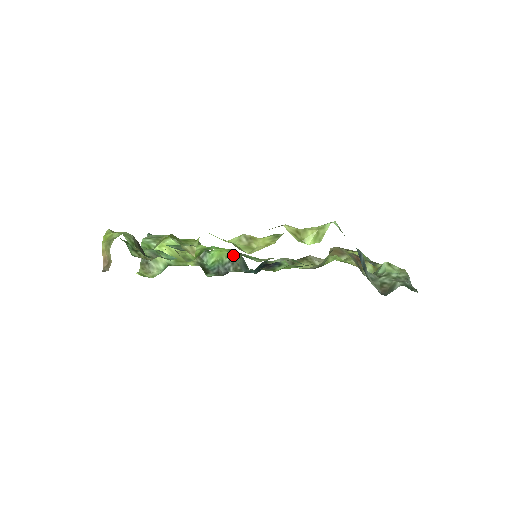
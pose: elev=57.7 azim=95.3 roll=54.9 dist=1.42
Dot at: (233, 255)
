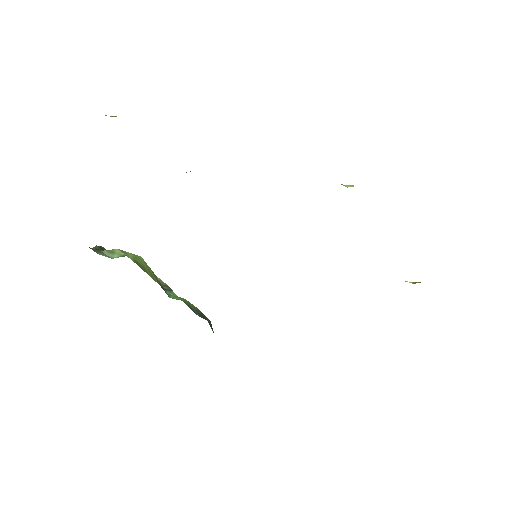
Dot at: (202, 313)
